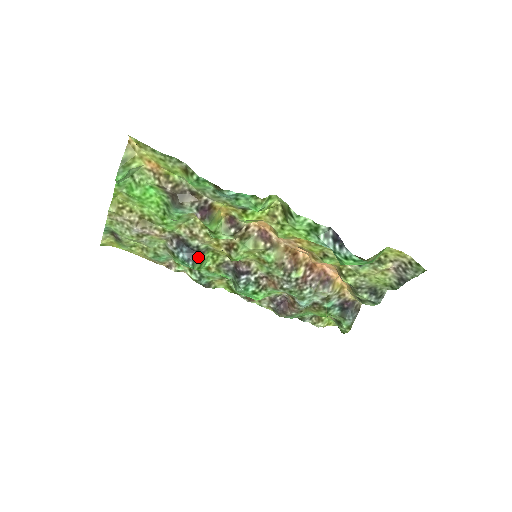
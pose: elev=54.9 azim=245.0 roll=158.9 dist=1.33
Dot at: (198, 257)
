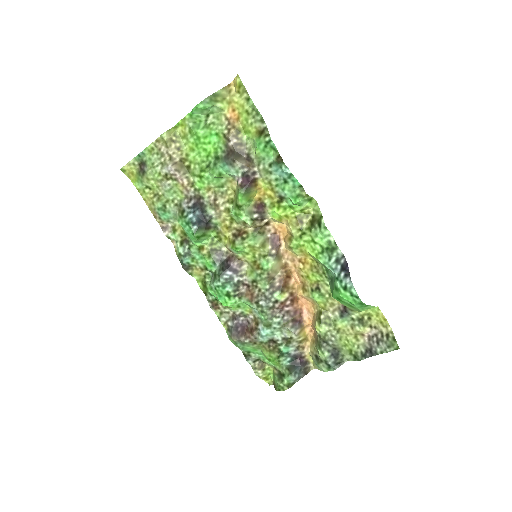
Dot at: (204, 227)
